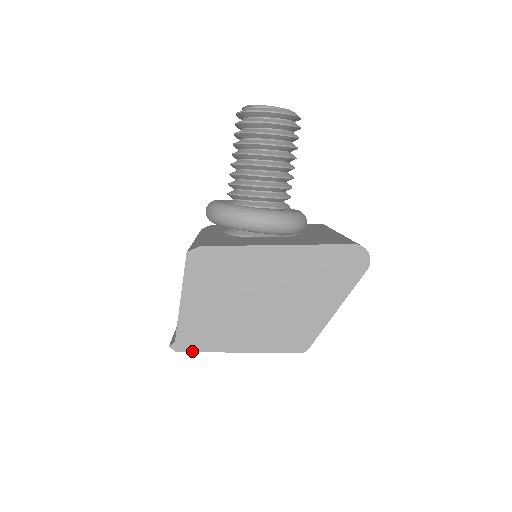
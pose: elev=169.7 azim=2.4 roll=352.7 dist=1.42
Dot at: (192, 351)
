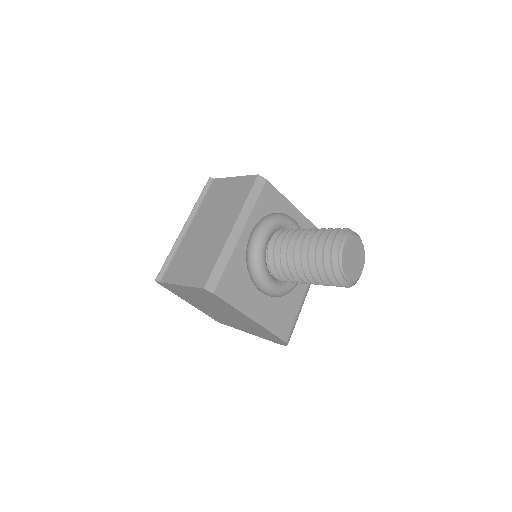
Dot at: (166, 288)
